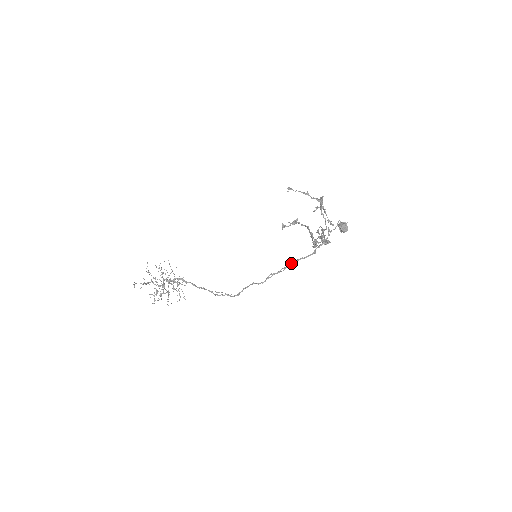
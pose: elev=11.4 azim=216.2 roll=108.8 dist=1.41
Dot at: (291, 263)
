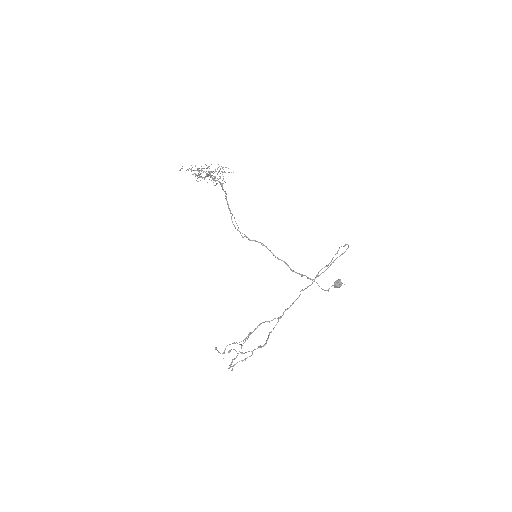
Dot at: occluded
